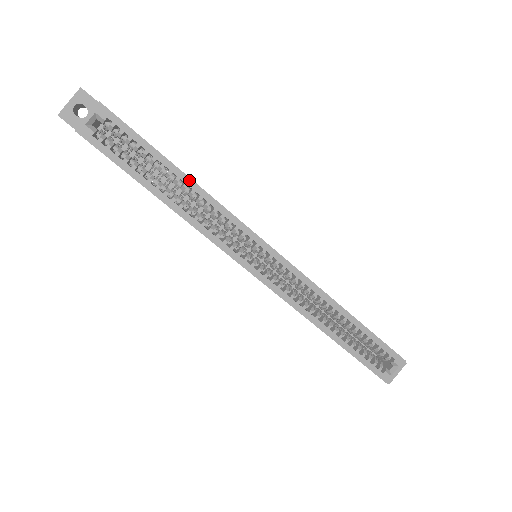
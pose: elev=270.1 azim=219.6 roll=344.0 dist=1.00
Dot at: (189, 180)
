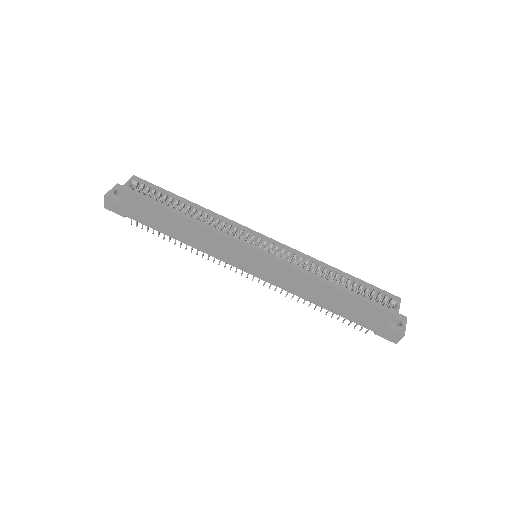
Dot at: (197, 205)
